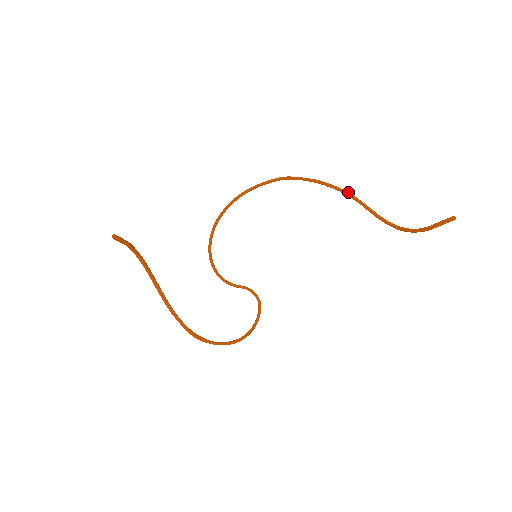
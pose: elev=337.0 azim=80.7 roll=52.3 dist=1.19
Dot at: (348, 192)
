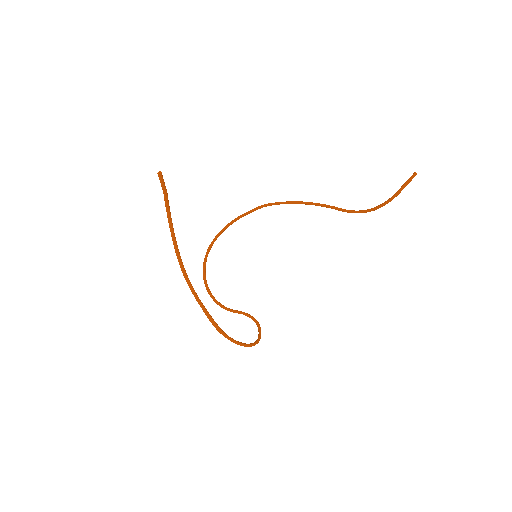
Dot at: occluded
